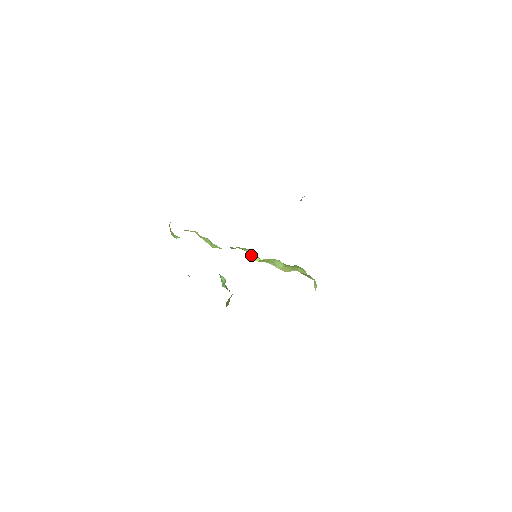
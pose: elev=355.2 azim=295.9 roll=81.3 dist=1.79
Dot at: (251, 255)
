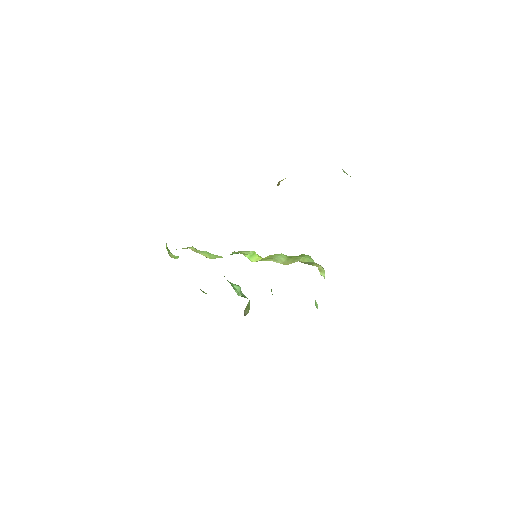
Dot at: (249, 257)
